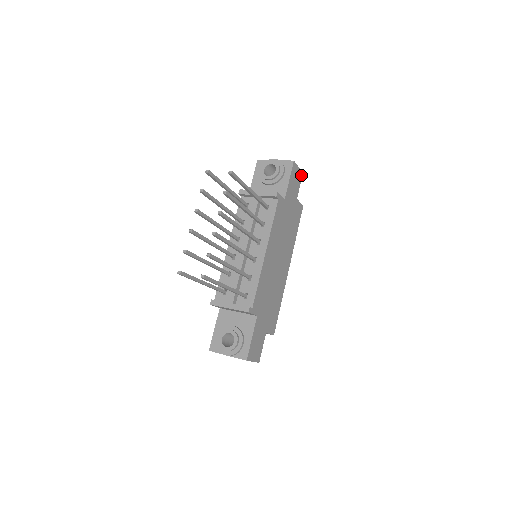
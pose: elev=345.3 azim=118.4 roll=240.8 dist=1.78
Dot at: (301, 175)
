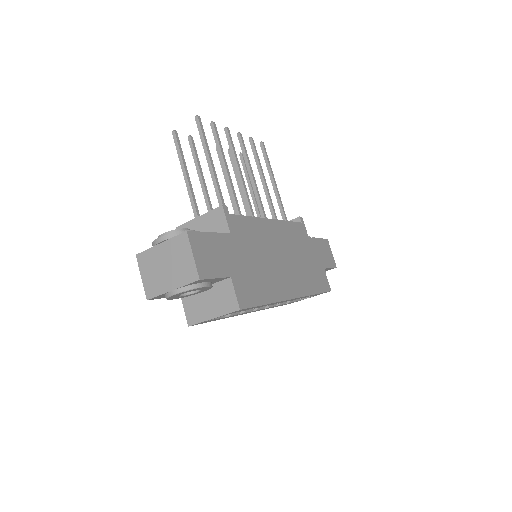
Dot at: (334, 265)
